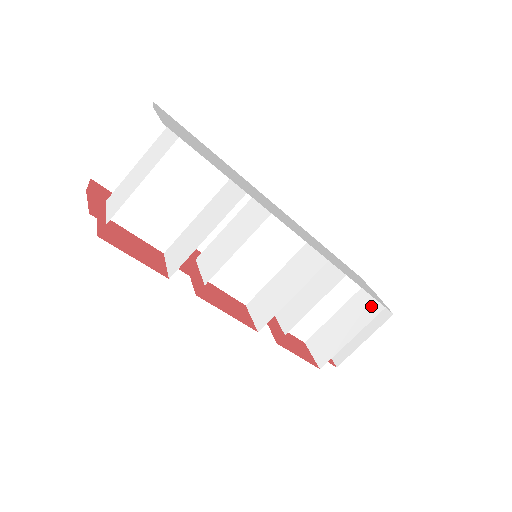
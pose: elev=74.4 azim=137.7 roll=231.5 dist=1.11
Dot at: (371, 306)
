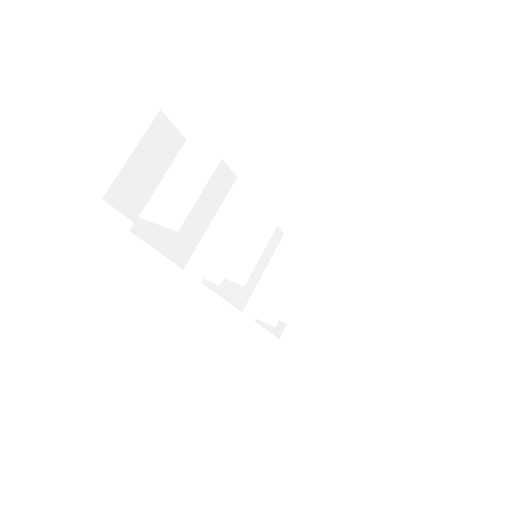
Dot at: (331, 285)
